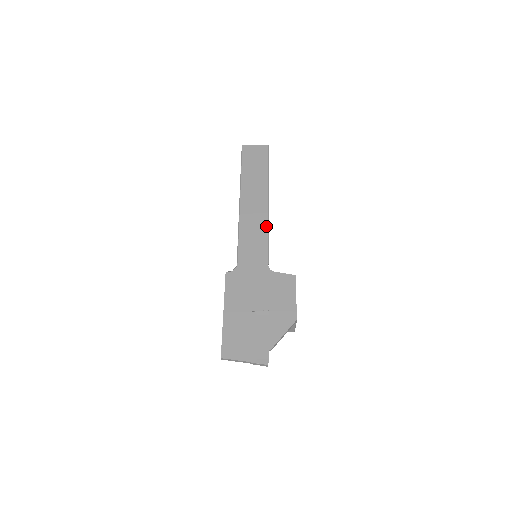
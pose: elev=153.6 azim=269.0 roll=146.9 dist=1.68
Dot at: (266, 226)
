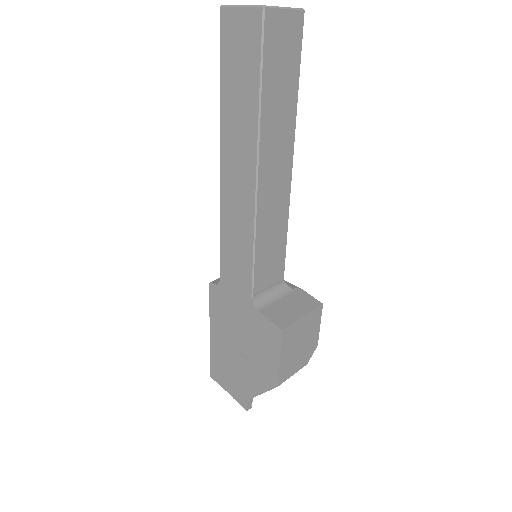
Dot at: (251, 230)
